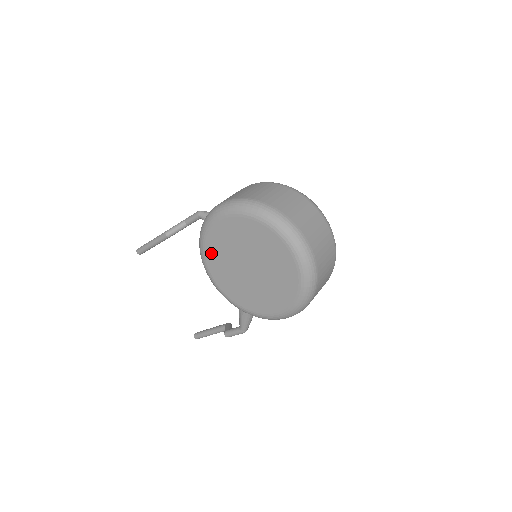
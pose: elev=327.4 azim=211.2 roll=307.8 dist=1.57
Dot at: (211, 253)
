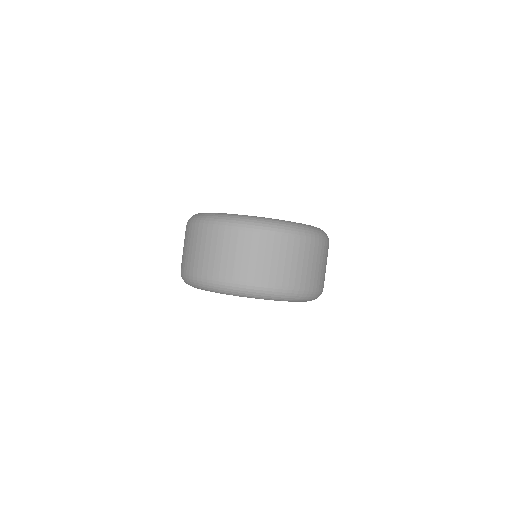
Dot at: occluded
